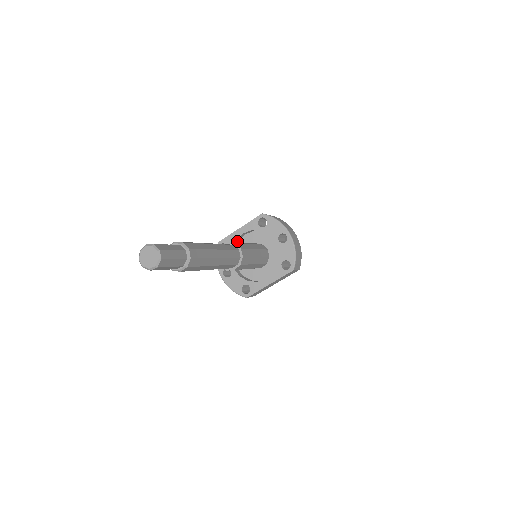
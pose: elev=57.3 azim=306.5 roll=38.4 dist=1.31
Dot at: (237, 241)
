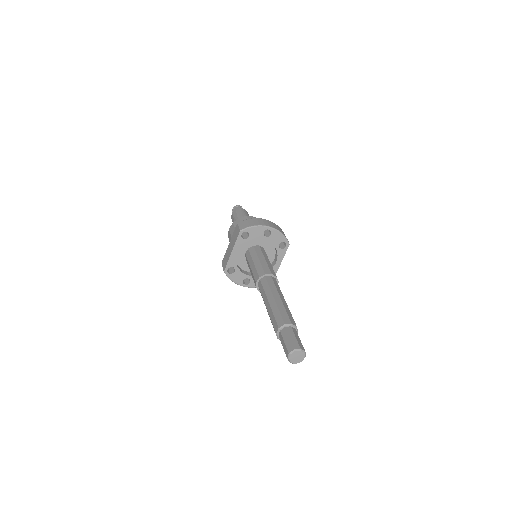
Dot at: (234, 259)
